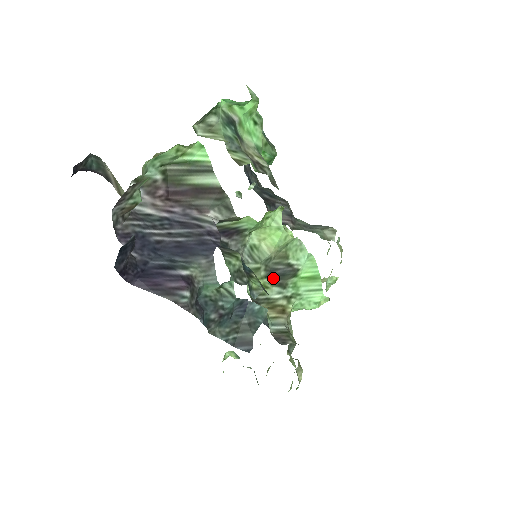
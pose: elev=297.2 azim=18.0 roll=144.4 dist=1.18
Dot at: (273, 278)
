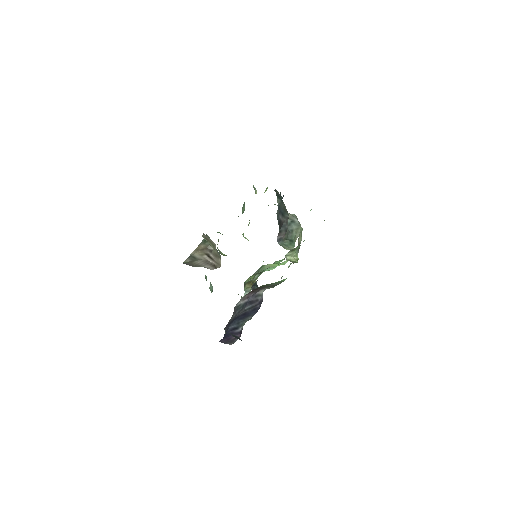
Dot at: occluded
